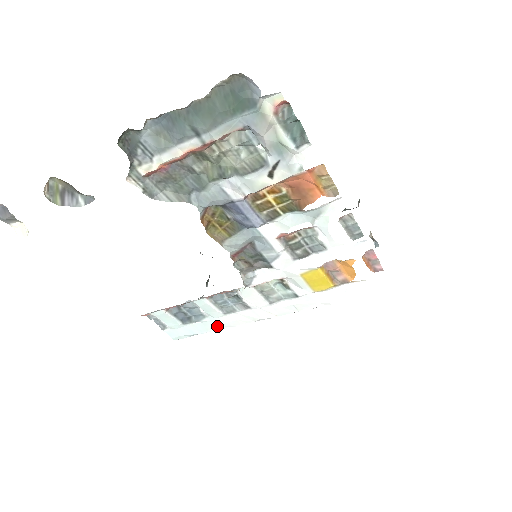
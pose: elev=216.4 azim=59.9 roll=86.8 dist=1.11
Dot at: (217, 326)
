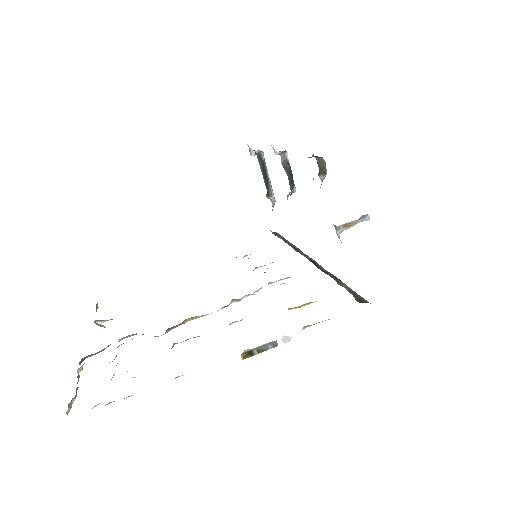
Dot at: occluded
